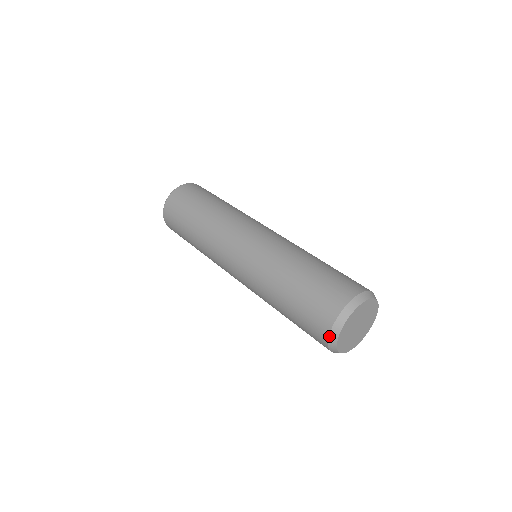
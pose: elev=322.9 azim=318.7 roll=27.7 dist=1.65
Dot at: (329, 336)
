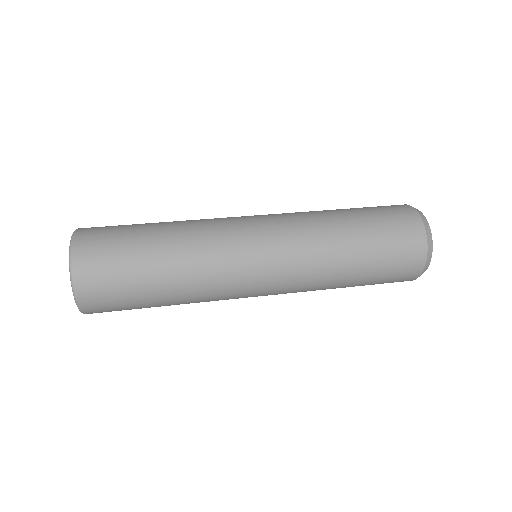
Dot at: (425, 267)
